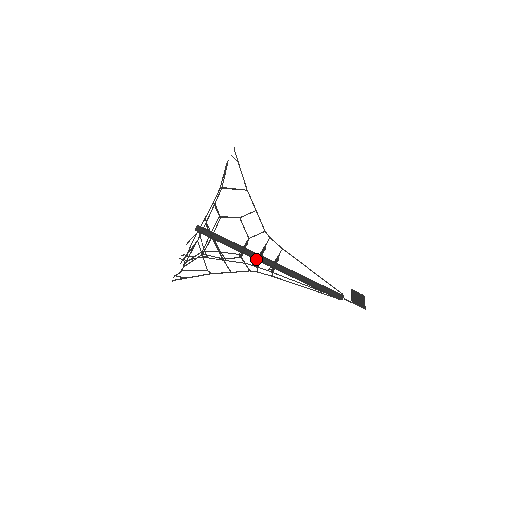
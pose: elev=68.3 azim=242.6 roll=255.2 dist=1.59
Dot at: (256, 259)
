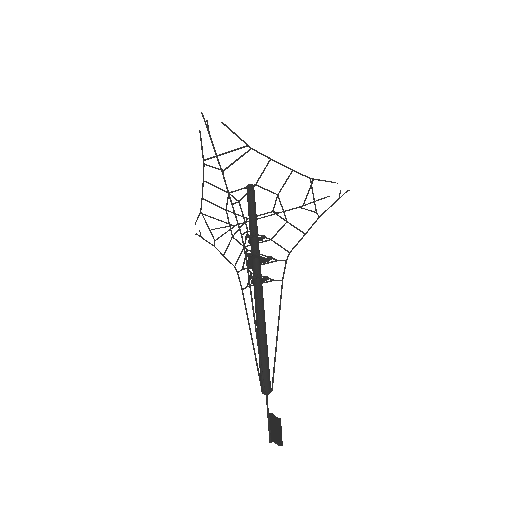
Dot at: occluded
